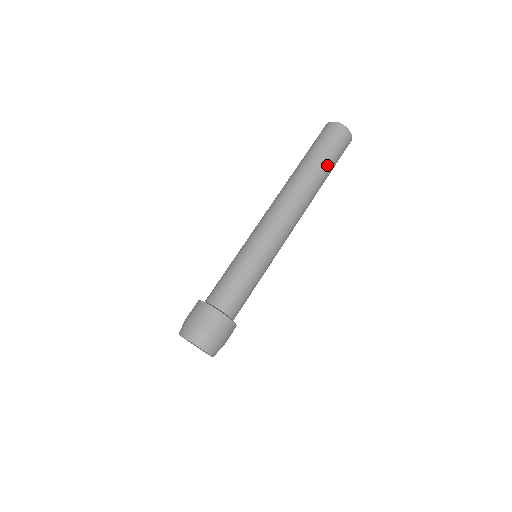
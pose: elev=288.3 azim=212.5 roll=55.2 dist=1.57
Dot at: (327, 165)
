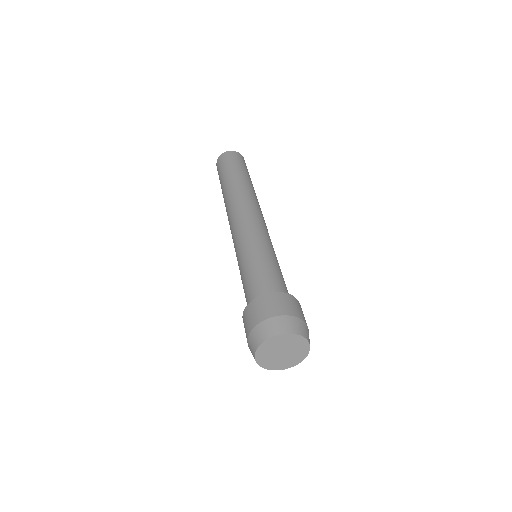
Dot at: (239, 172)
